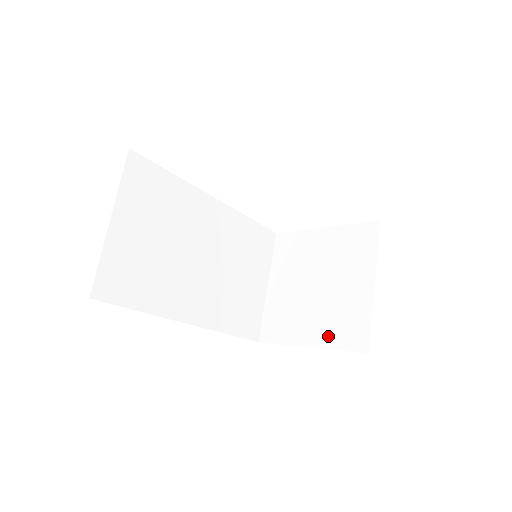
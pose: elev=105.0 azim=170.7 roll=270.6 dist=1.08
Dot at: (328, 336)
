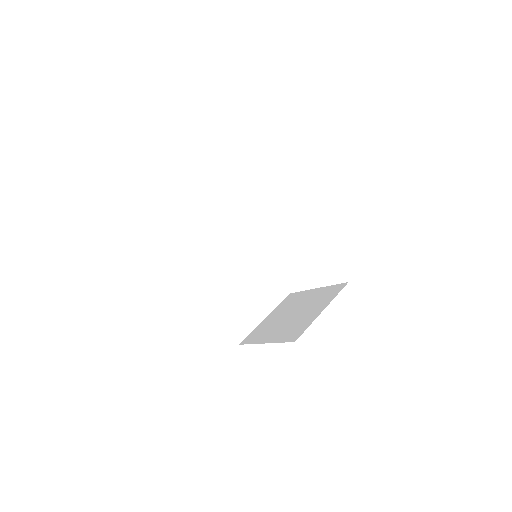
Dot at: (280, 337)
